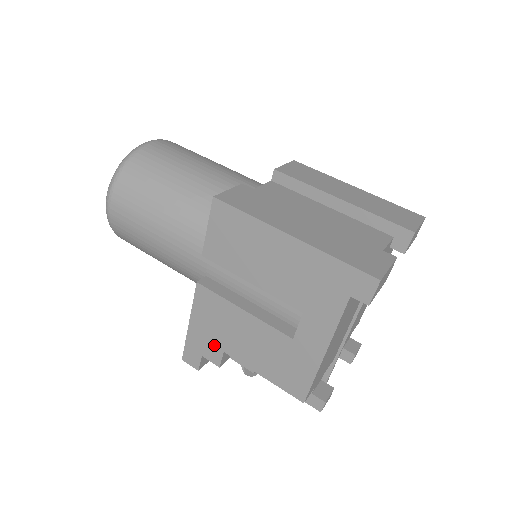
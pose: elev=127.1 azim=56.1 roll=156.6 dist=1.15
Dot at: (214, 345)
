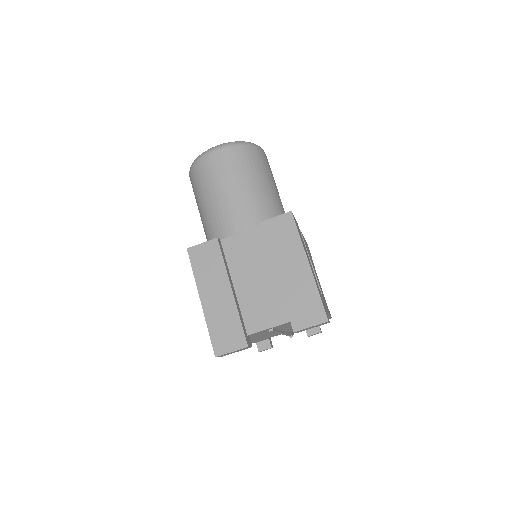
Dot at: occluded
